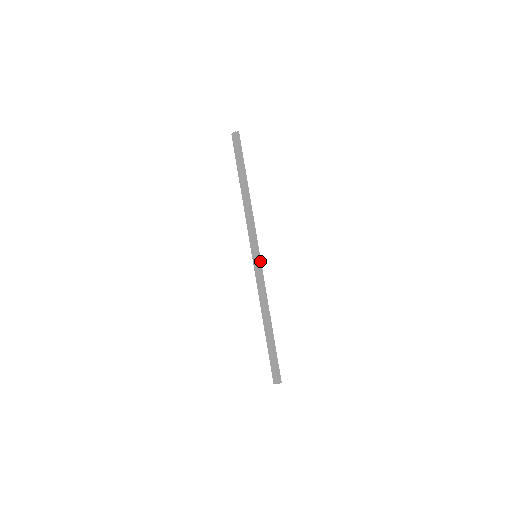
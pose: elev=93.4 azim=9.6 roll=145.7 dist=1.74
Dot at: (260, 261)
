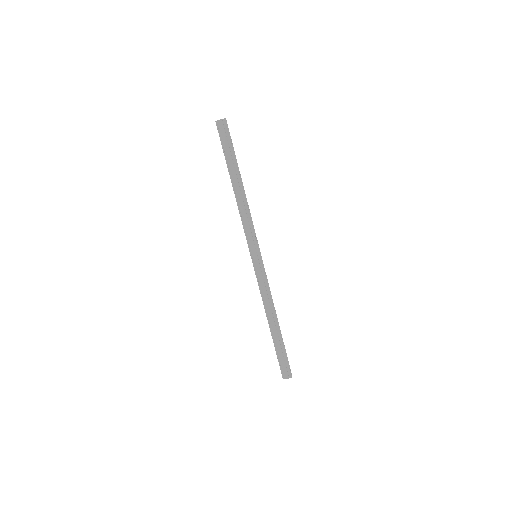
Dot at: (262, 261)
